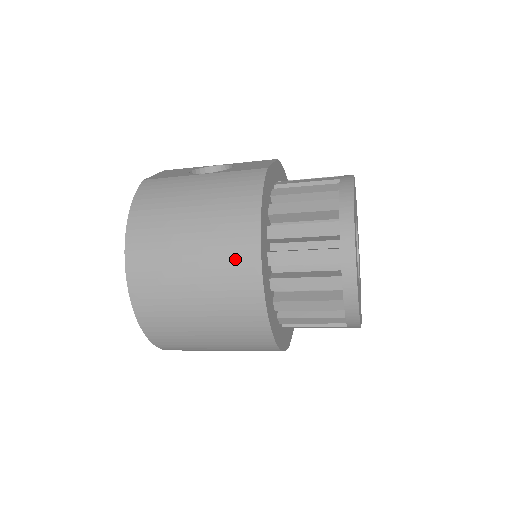
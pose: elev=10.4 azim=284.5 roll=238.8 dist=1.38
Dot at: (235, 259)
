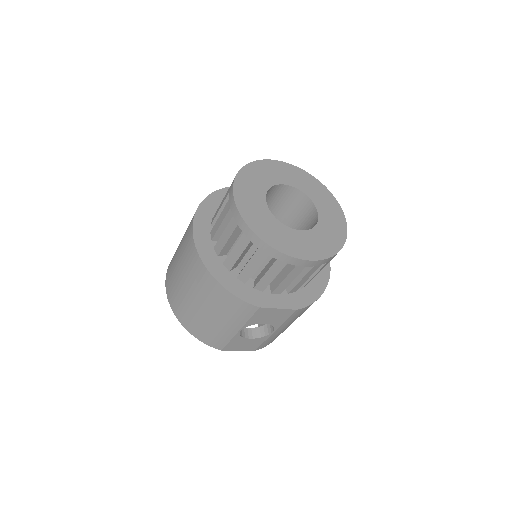
Dot at: (189, 224)
